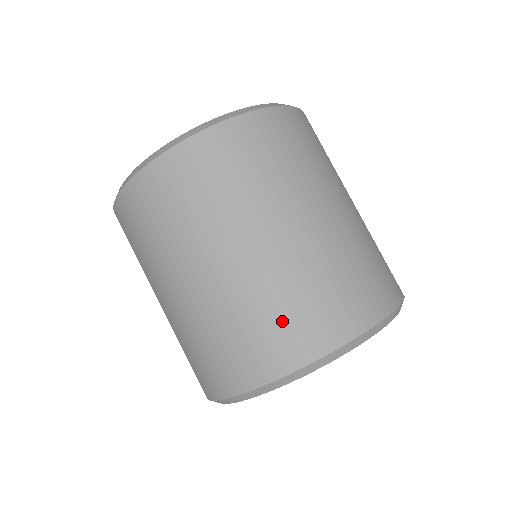
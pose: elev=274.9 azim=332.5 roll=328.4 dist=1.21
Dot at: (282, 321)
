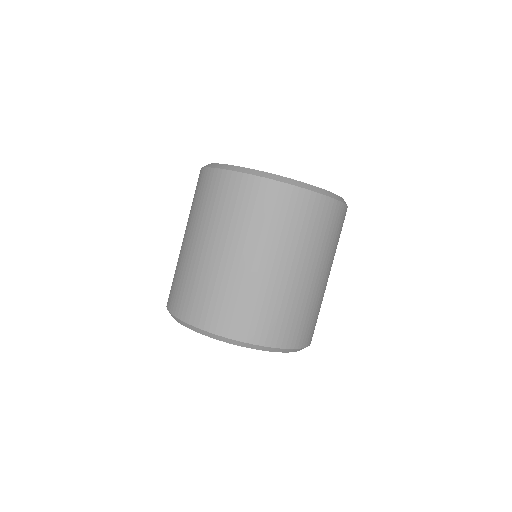
Dot at: (191, 293)
